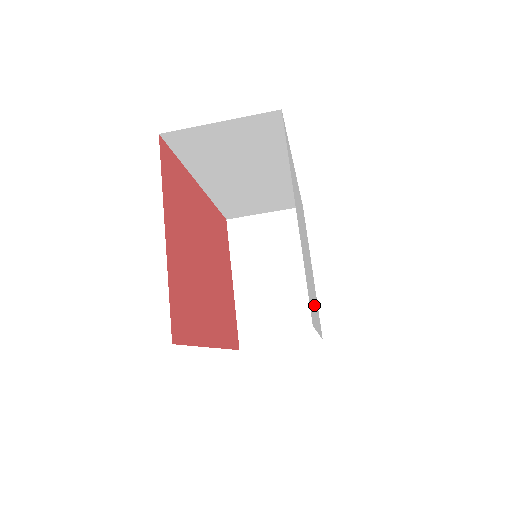
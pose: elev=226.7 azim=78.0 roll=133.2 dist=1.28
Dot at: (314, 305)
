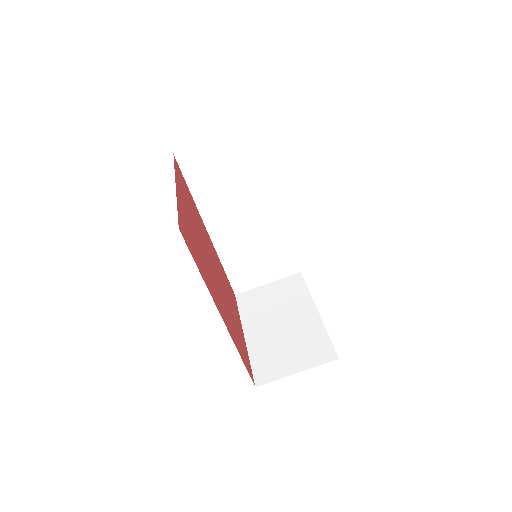
Dot at: occluded
